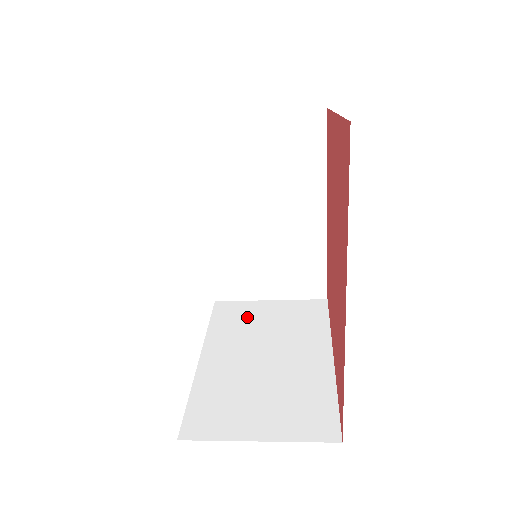
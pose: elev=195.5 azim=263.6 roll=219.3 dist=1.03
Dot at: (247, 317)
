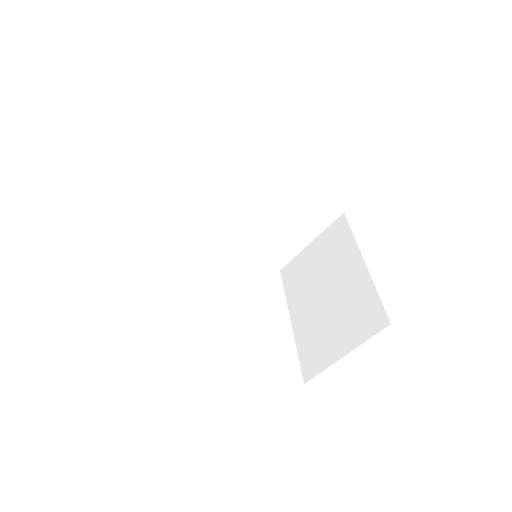
Dot at: (303, 269)
